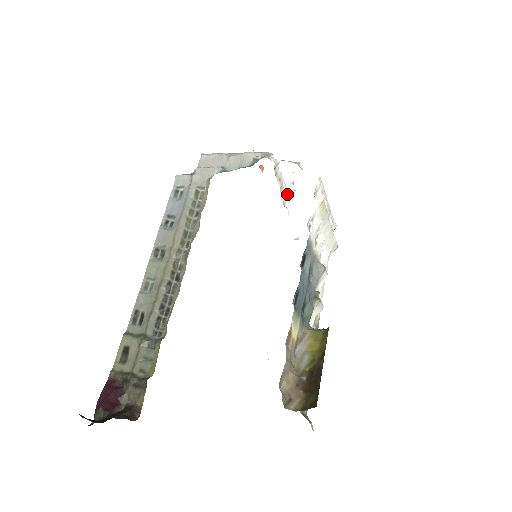
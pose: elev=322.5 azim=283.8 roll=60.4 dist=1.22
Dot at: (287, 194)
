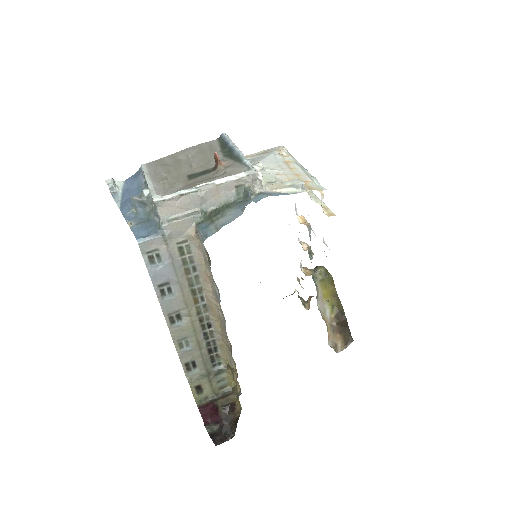
Dot at: occluded
